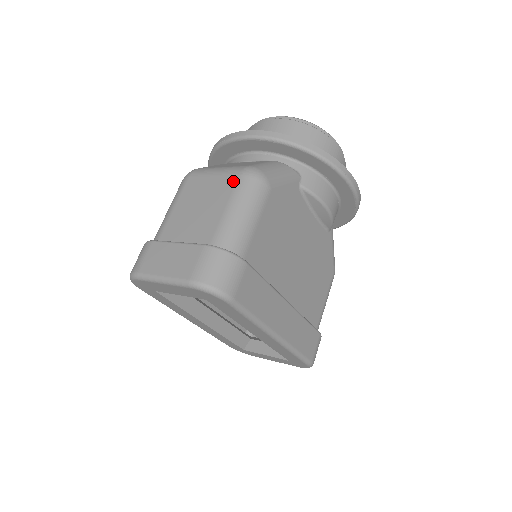
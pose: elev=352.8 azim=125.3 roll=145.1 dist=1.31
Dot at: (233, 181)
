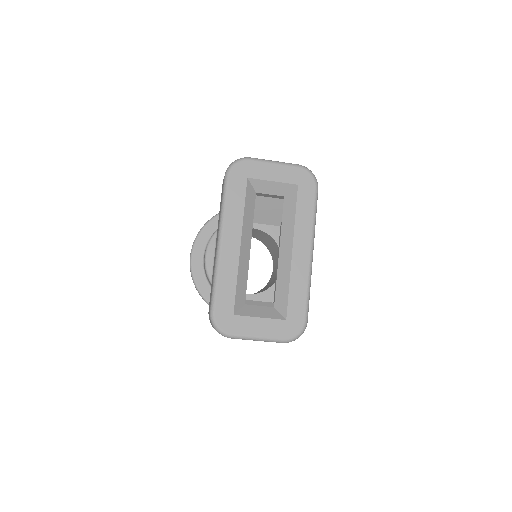
Dot at: occluded
